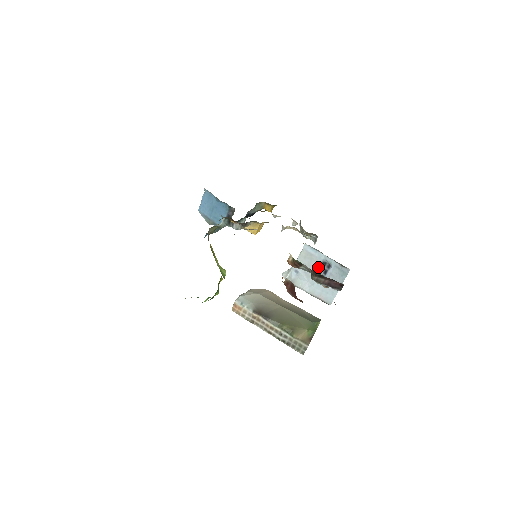
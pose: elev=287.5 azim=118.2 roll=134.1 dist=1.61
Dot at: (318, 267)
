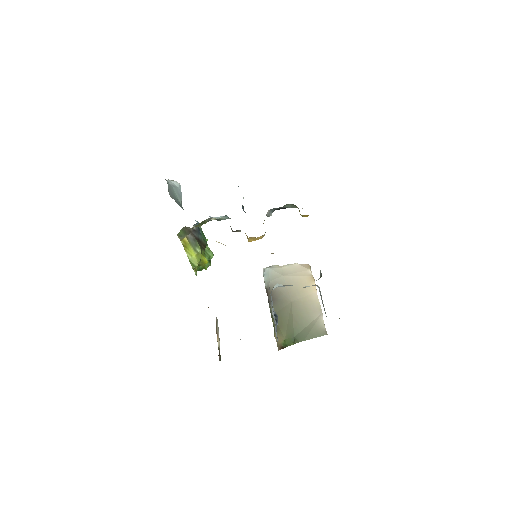
Dot at: occluded
